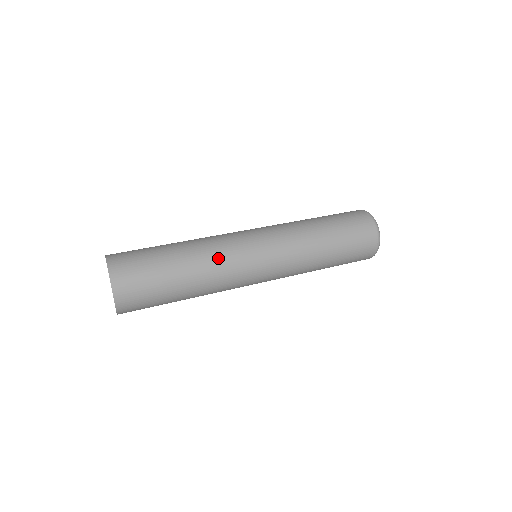
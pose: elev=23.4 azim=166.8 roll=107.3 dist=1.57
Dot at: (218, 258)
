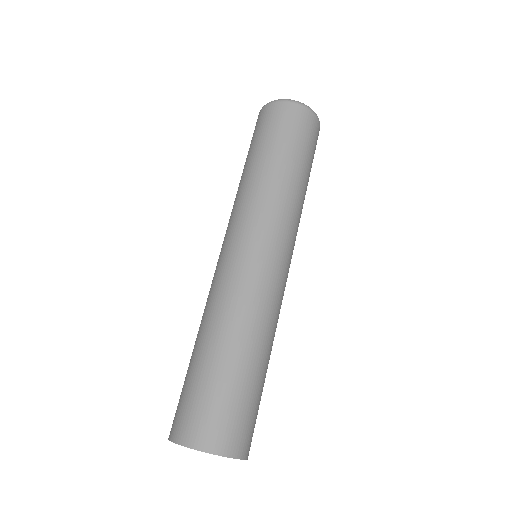
Dot at: (271, 314)
